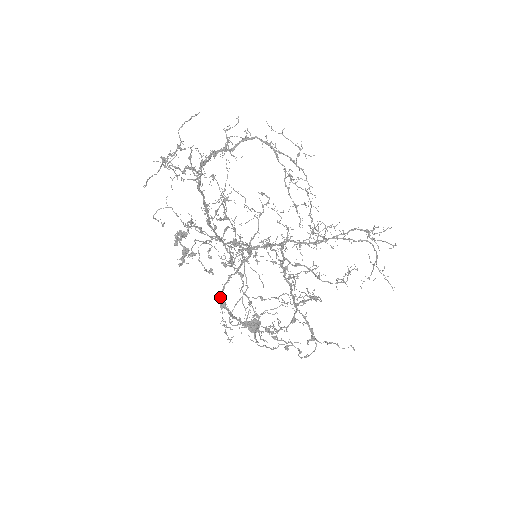
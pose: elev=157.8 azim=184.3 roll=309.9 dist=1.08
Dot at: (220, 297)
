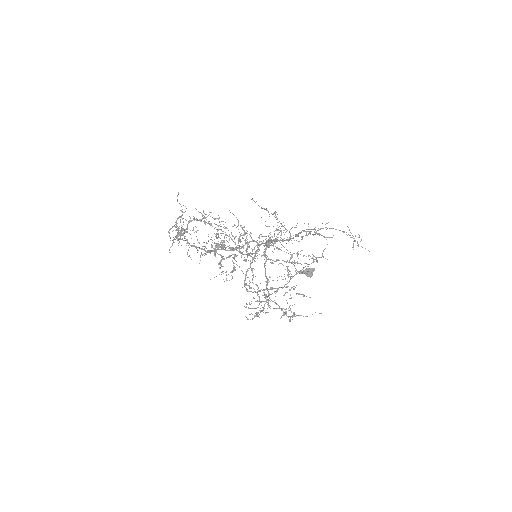
Dot at: (245, 284)
